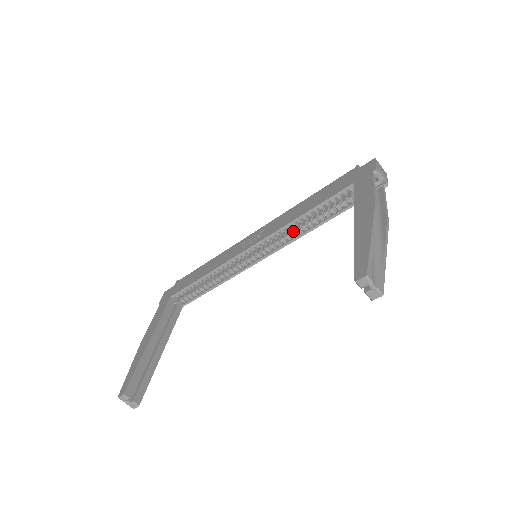
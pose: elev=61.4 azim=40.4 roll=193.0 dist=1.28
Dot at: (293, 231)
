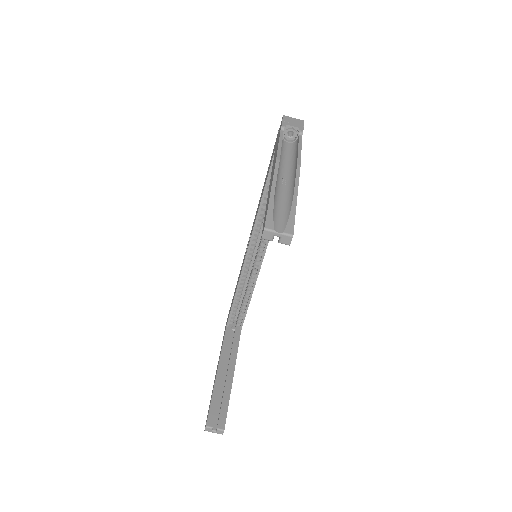
Dot at: occluded
